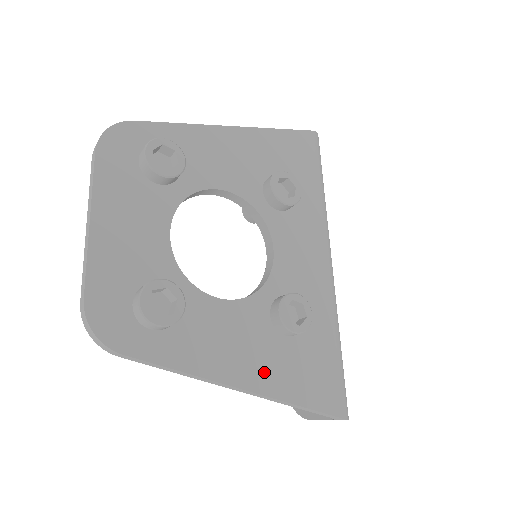
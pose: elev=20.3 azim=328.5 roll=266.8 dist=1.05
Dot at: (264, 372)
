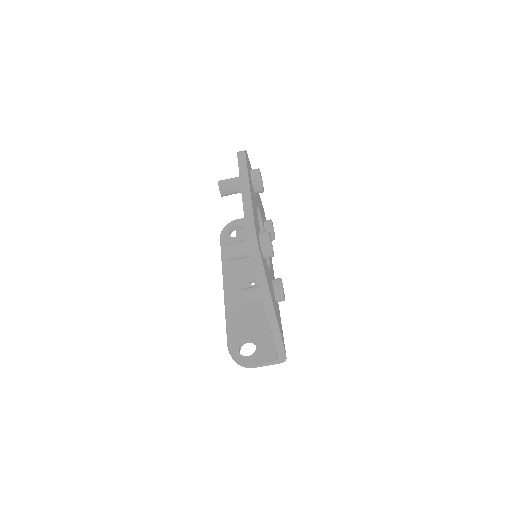
Dot at: occluded
